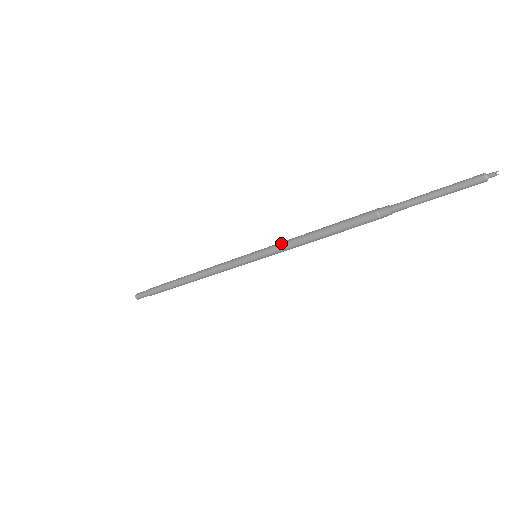
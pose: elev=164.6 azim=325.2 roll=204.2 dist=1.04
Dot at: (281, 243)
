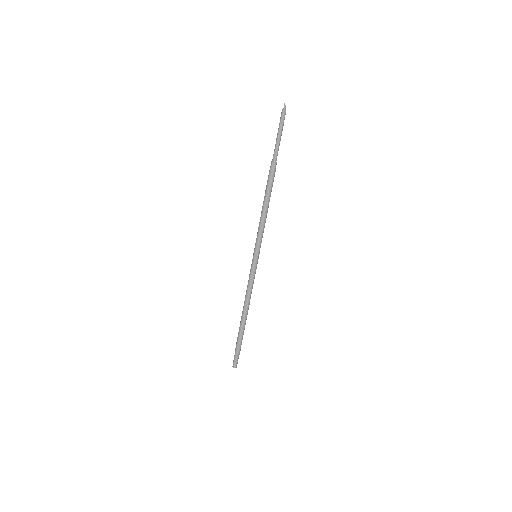
Dot at: (258, 234)
